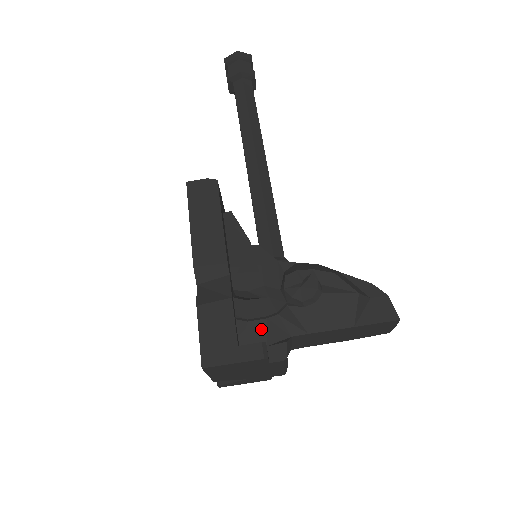
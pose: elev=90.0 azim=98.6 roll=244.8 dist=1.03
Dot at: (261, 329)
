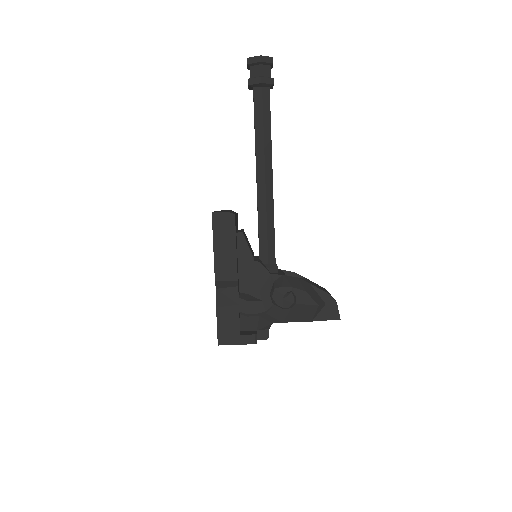
Dot at: (255, 321)
